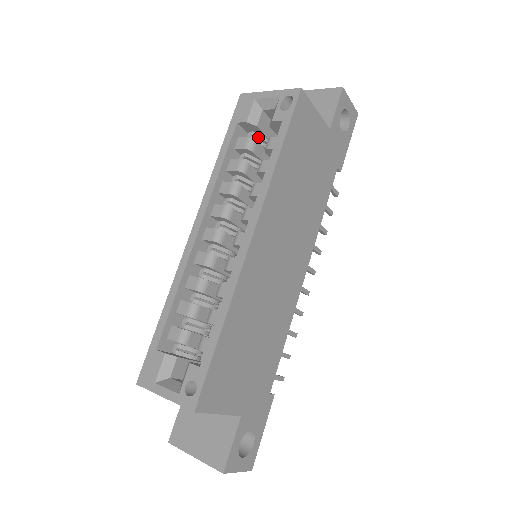
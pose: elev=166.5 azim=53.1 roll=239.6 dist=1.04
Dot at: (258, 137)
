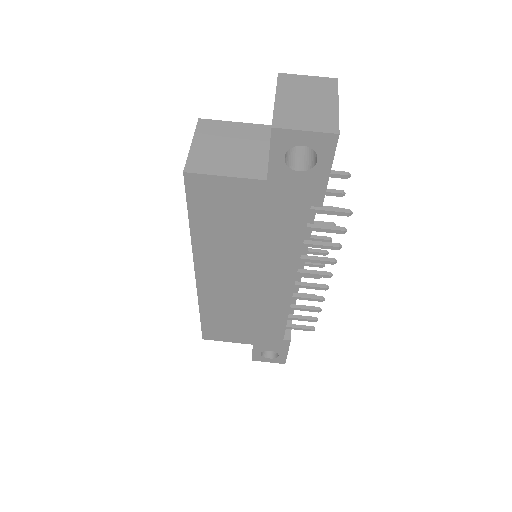
Dot at: occluded
